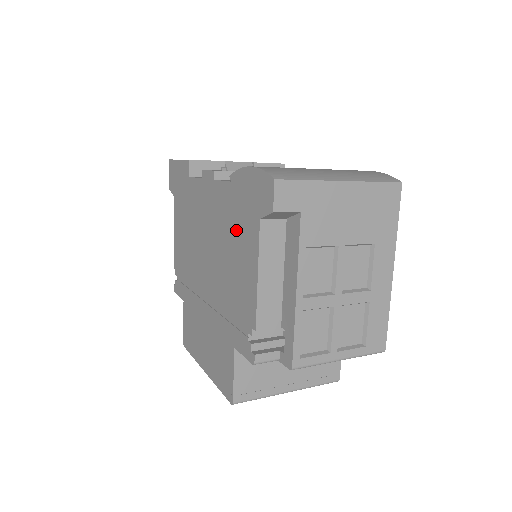
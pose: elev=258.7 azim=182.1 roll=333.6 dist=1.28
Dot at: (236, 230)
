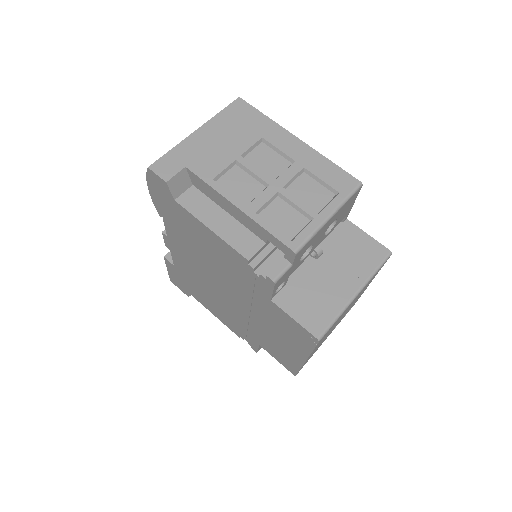
Dot at: (189, 233)
